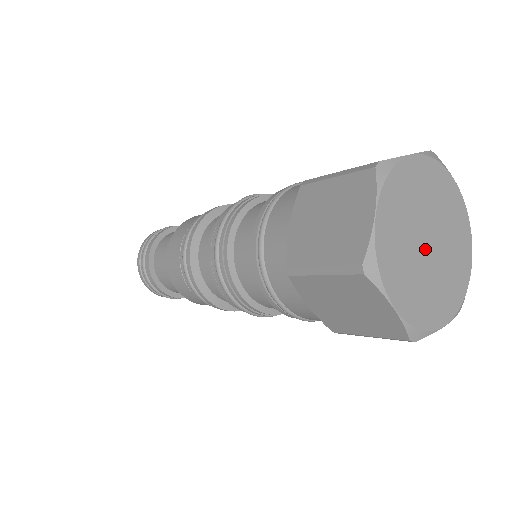
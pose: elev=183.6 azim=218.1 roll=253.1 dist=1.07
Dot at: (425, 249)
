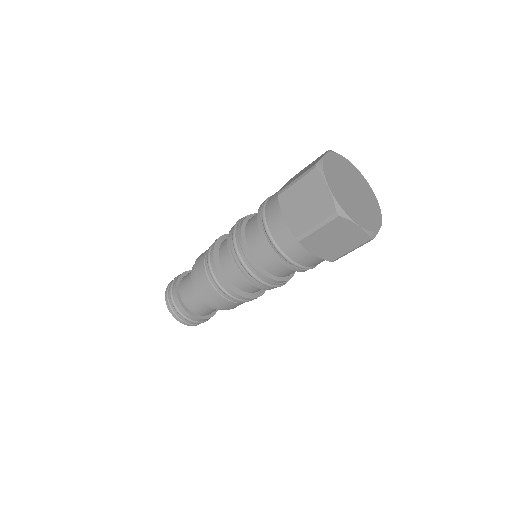
Dot at: (351, 190)
